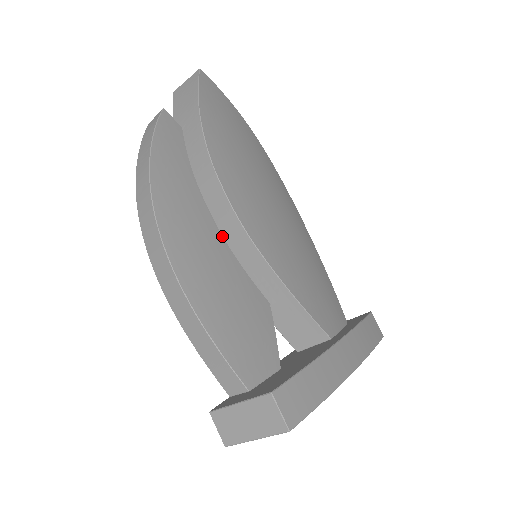
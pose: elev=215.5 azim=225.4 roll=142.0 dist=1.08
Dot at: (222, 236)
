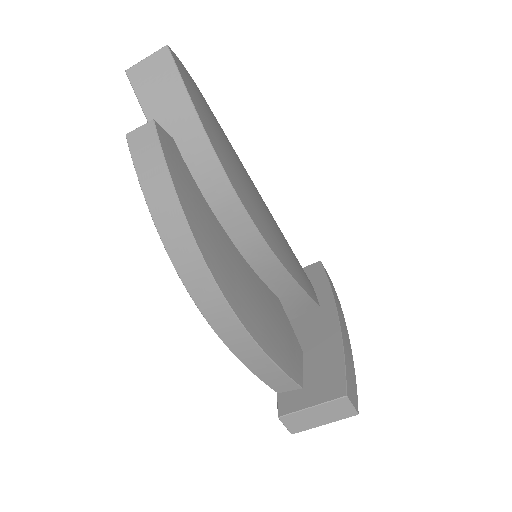
Dot at: (242, 256)
